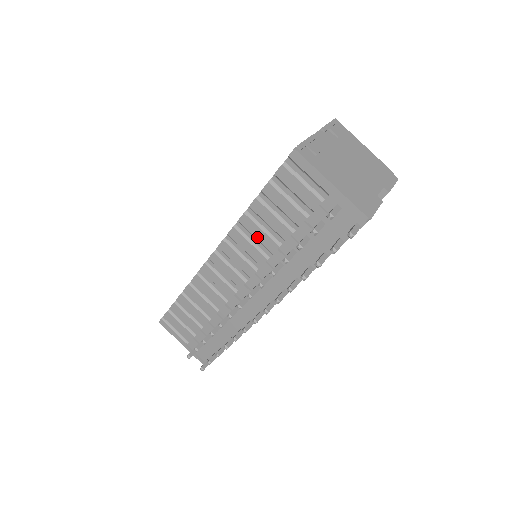
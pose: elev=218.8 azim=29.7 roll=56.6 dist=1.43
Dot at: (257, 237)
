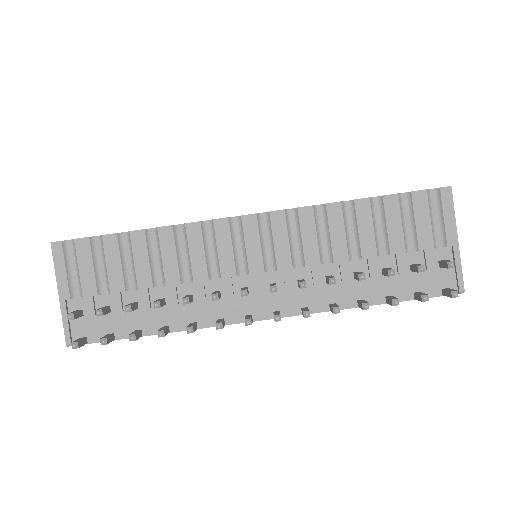
Dot at: (332, 234)
